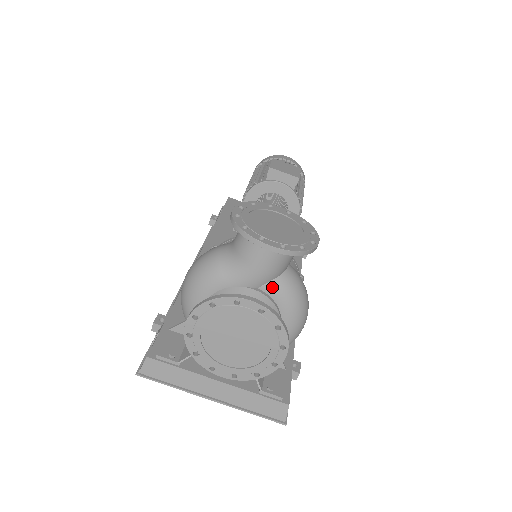
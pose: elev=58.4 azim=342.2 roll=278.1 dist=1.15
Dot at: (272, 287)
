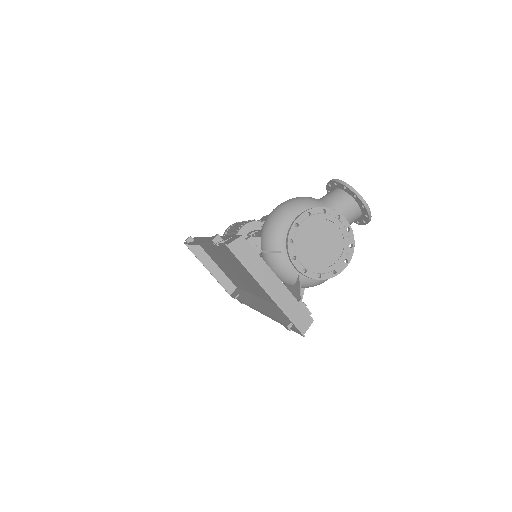
Dot at: occluded
